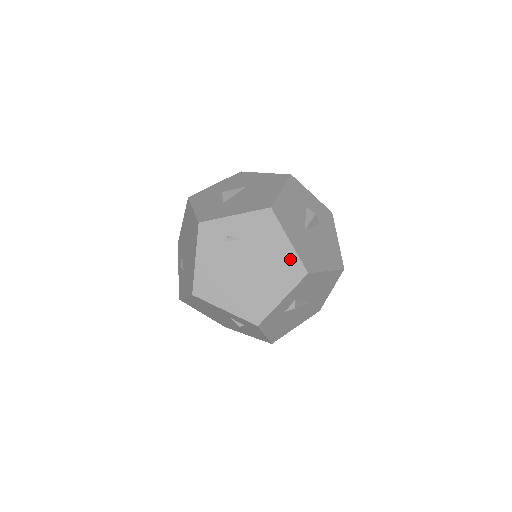
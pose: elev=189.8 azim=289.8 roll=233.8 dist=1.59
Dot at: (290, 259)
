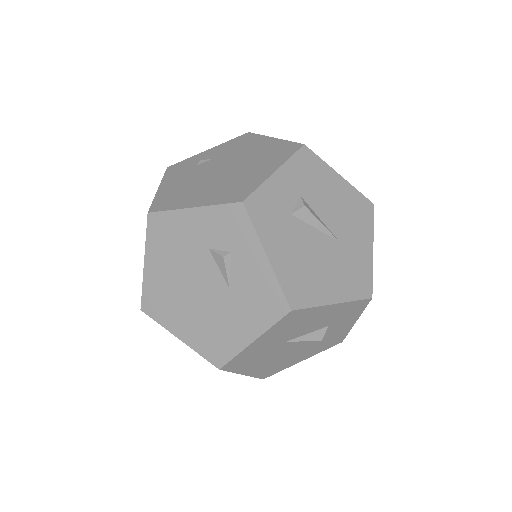
Dot at: (278, 146)
